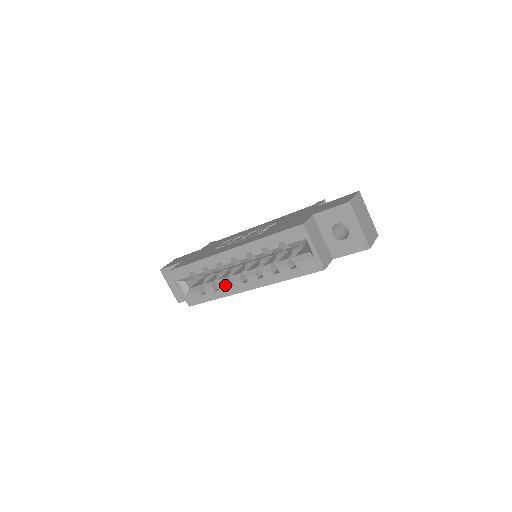
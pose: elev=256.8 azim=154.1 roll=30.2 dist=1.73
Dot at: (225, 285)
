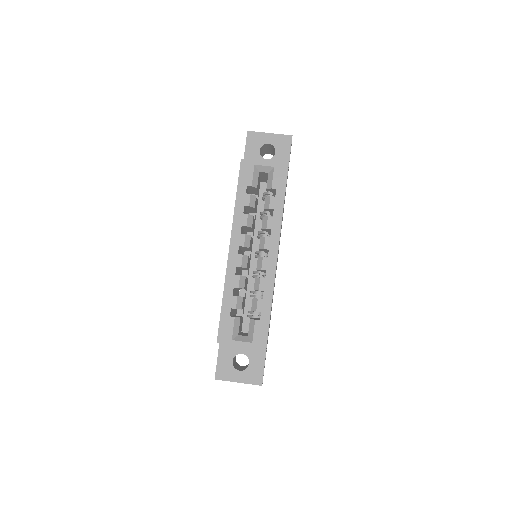
Dot at: (261, 280)
